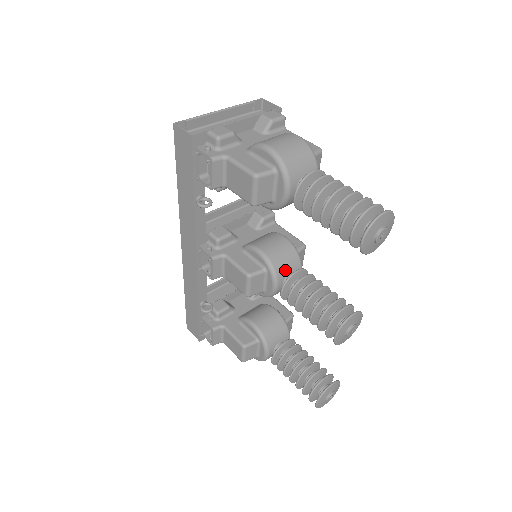
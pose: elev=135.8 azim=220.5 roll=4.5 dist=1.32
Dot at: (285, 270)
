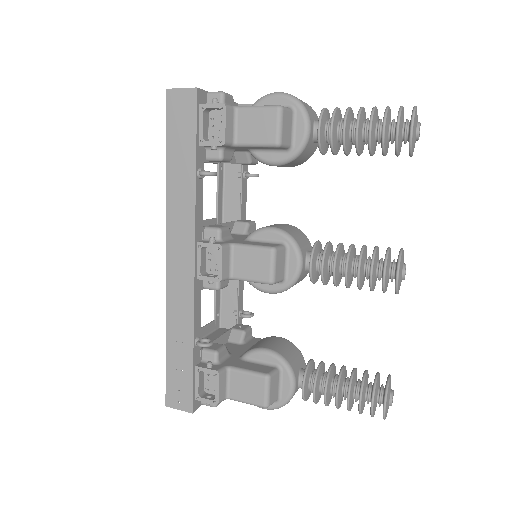
Dot at: (303, 246)
